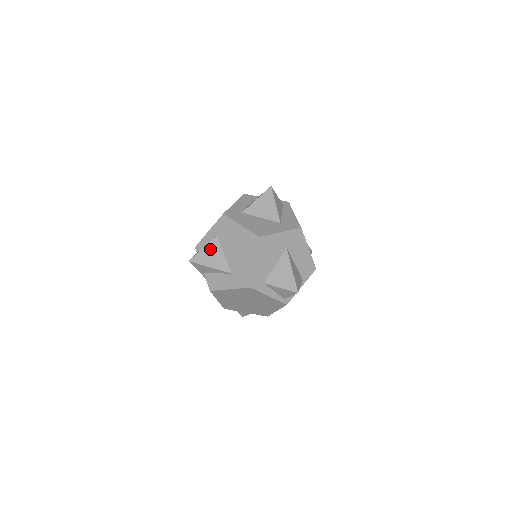
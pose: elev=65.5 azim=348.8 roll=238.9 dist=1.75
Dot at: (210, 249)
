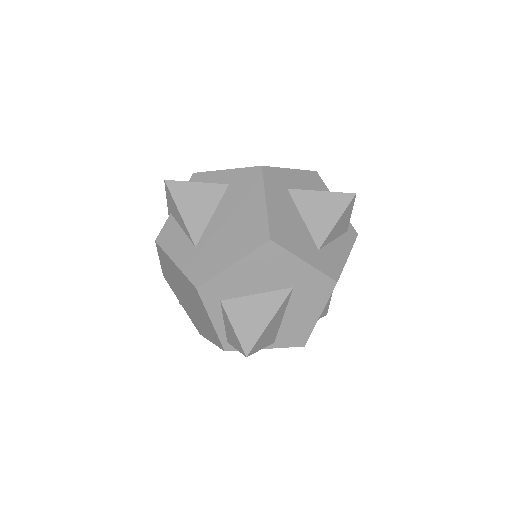
Dot at: (203, 192)
